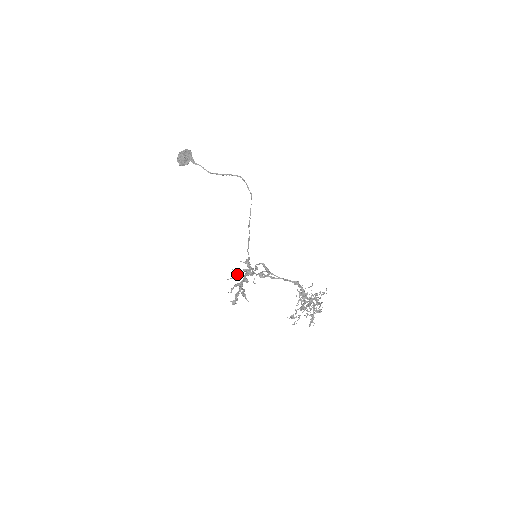
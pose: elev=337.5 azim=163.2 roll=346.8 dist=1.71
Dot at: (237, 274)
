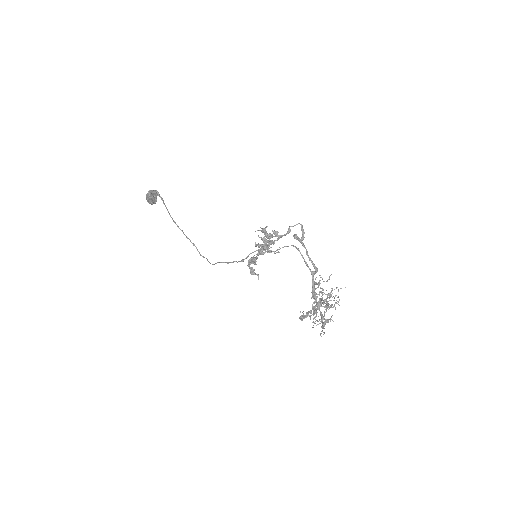
Dot at: (264, 233)
